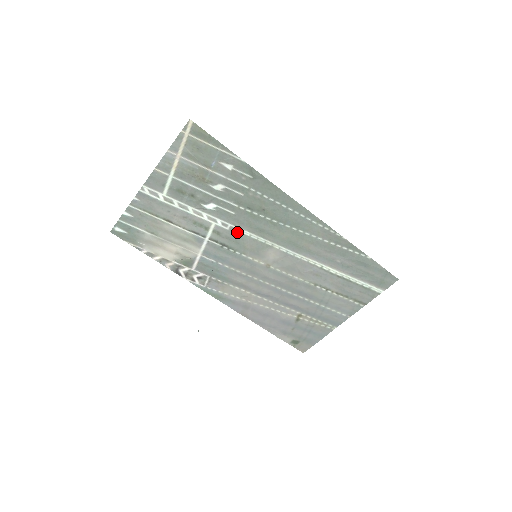
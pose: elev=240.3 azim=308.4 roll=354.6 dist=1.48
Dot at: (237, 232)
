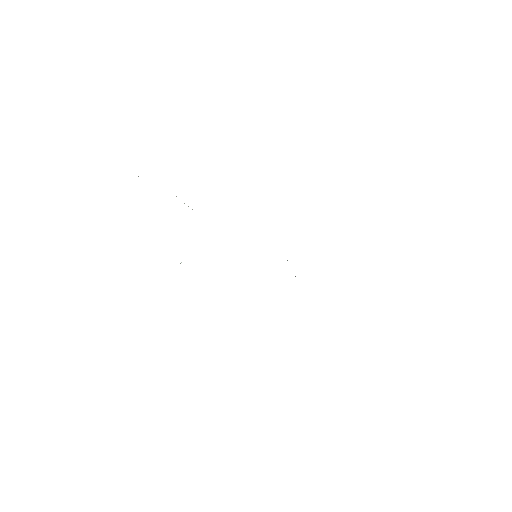
Dot at: occluded
